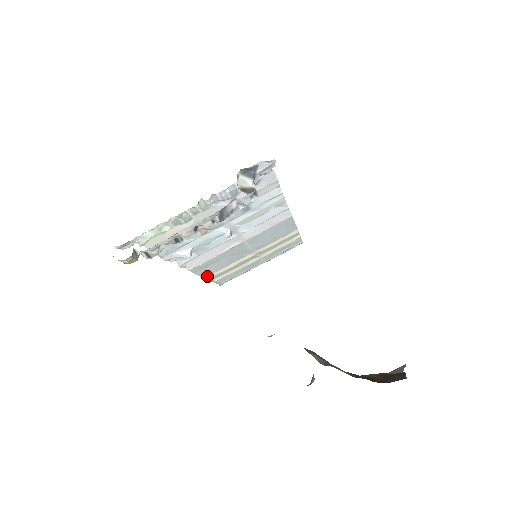
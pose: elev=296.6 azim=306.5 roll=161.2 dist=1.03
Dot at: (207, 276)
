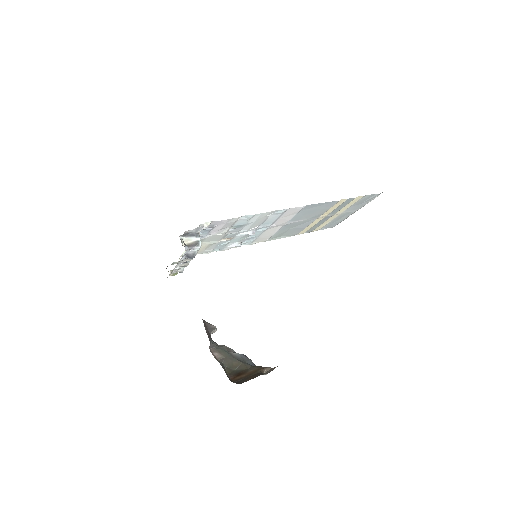
Dot at: (299, 233)
